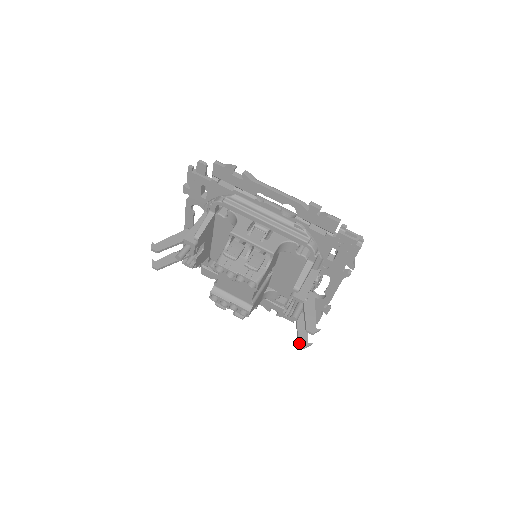
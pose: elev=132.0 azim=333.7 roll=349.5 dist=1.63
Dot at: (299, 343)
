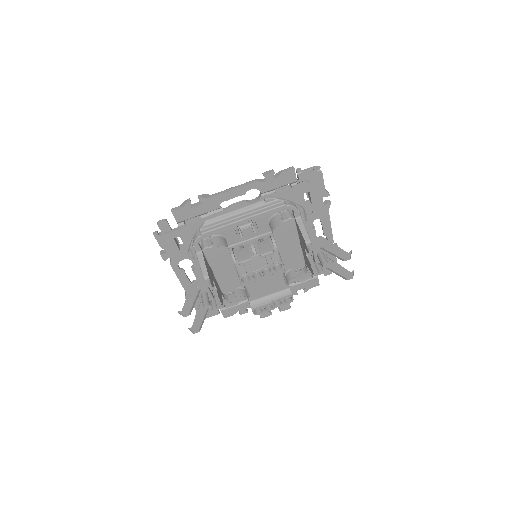
Dot at: (346, 278)
